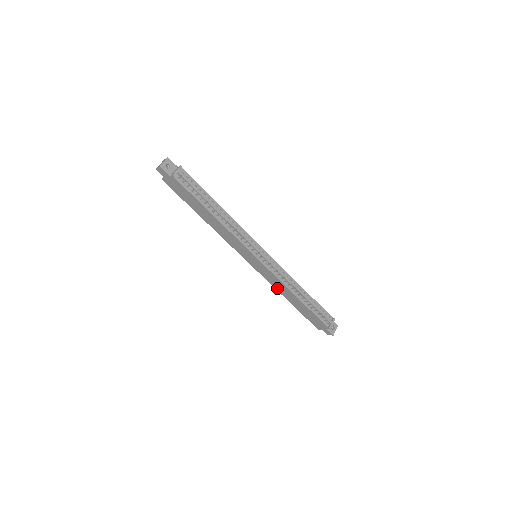
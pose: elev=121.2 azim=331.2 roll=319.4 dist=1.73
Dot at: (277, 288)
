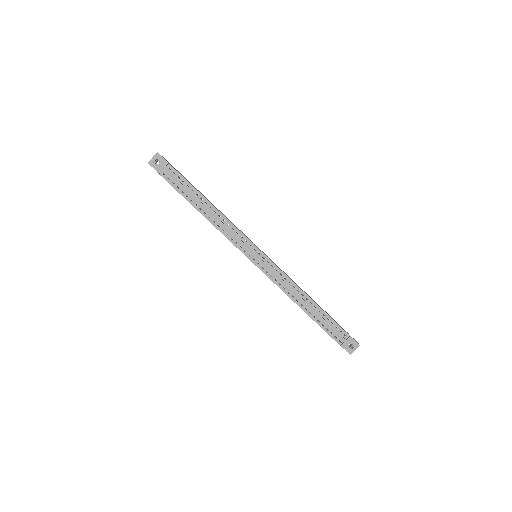
Dot at: occluded
